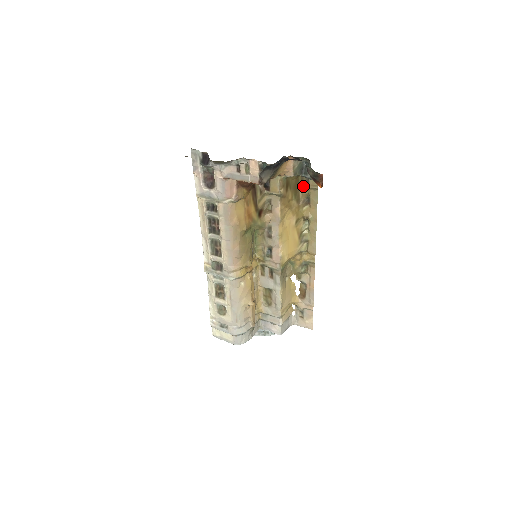
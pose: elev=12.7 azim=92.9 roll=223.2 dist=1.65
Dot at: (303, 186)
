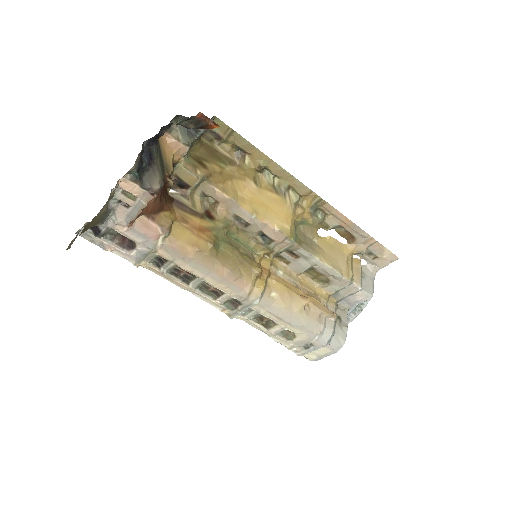
Dot at: (219, 144)
